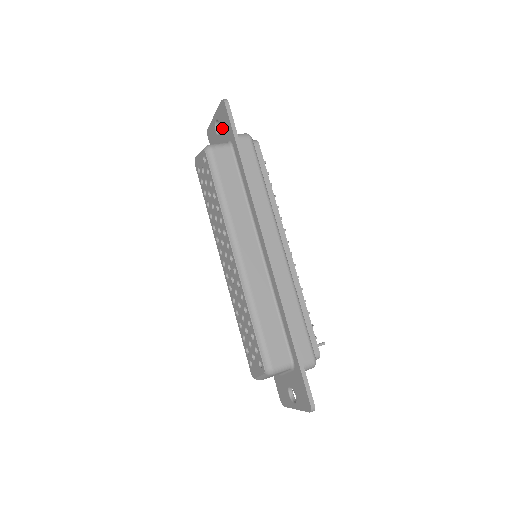
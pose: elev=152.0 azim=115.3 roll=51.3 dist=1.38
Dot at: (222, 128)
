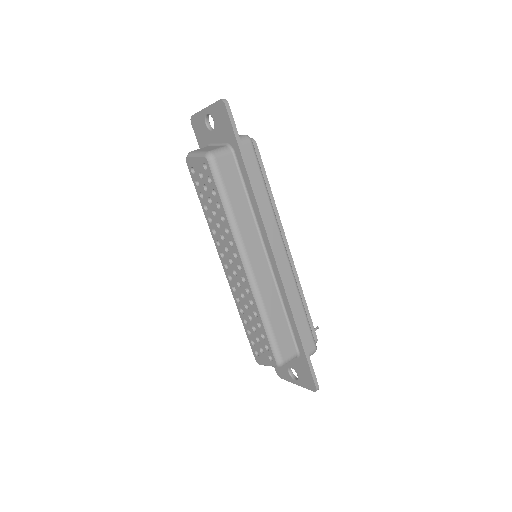
Dot at: (218, 127)
